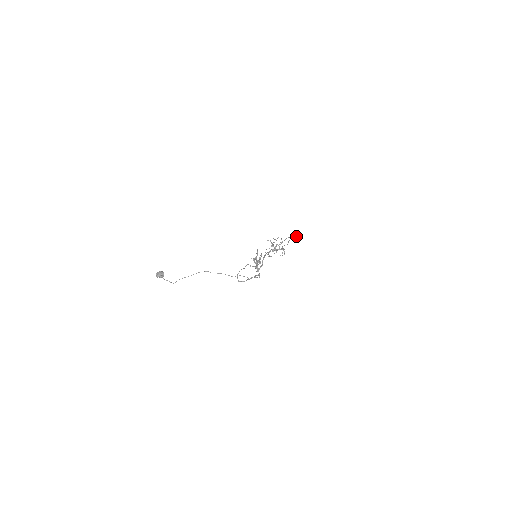
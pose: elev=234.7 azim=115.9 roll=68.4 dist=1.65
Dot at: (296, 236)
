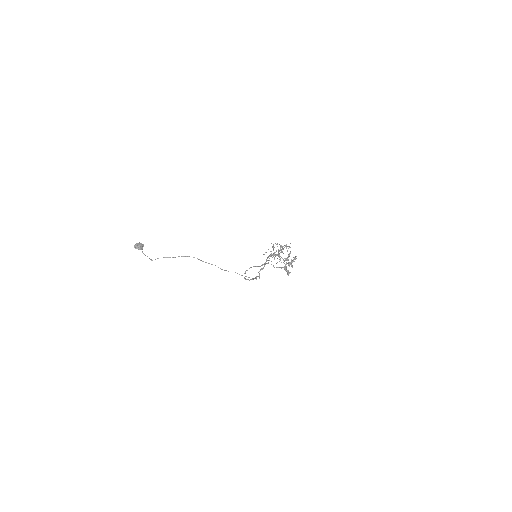
Dot at: occluded
